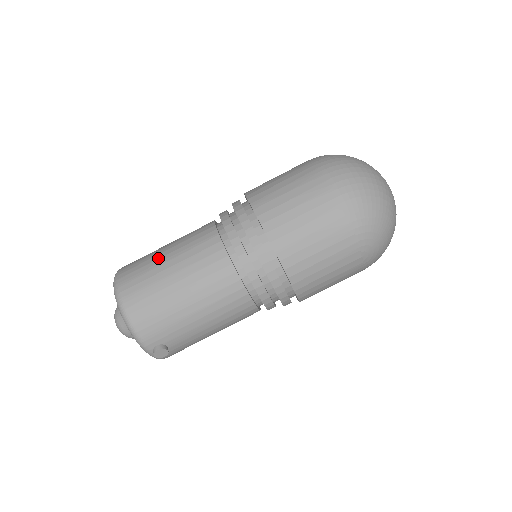
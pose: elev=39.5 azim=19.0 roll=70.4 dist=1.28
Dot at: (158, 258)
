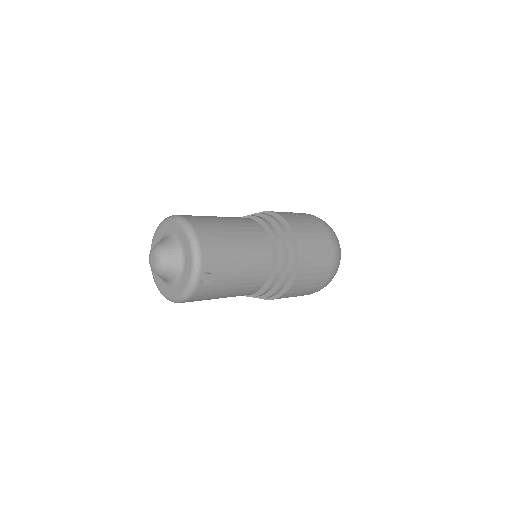
Dot at: (212, 216)
